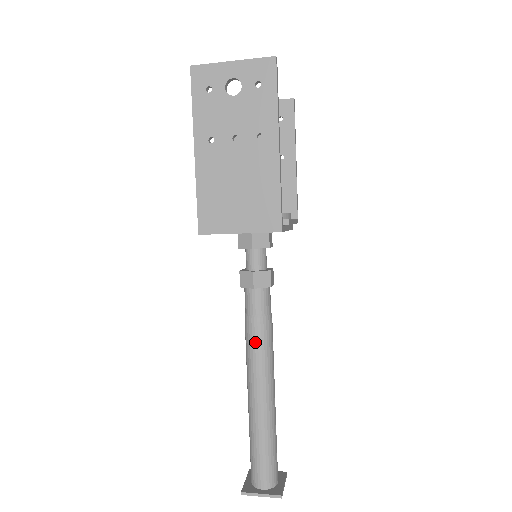
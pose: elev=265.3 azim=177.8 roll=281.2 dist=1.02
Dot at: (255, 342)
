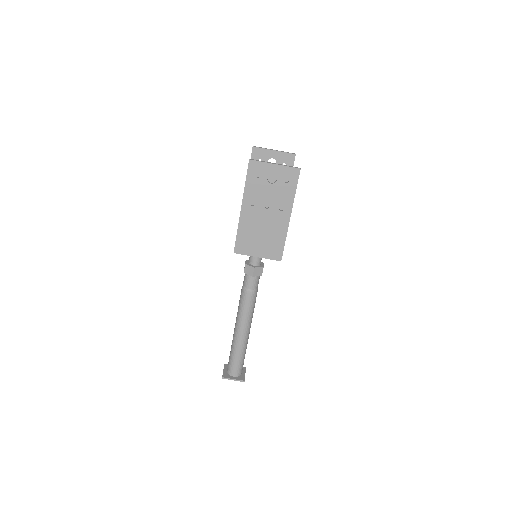
Dot at: (246, 304)
